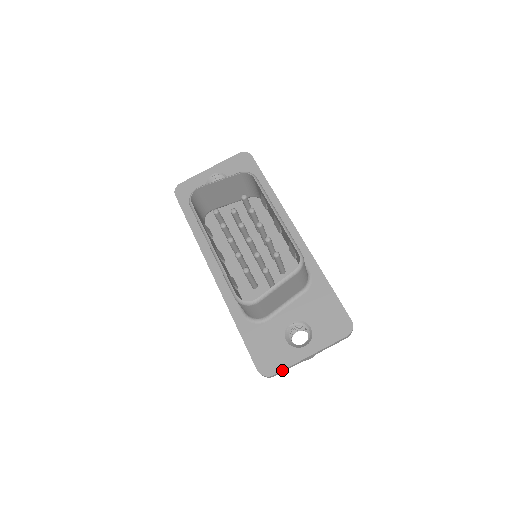
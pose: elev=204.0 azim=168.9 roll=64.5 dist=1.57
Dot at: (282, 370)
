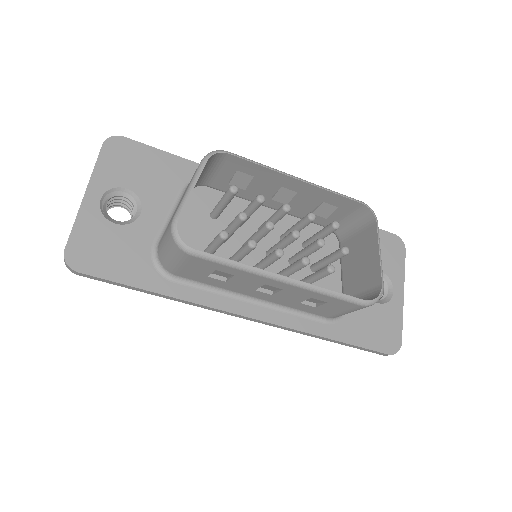
Dot at: occluded
